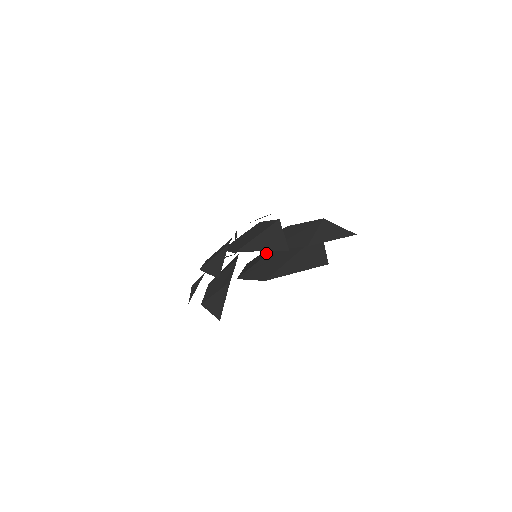
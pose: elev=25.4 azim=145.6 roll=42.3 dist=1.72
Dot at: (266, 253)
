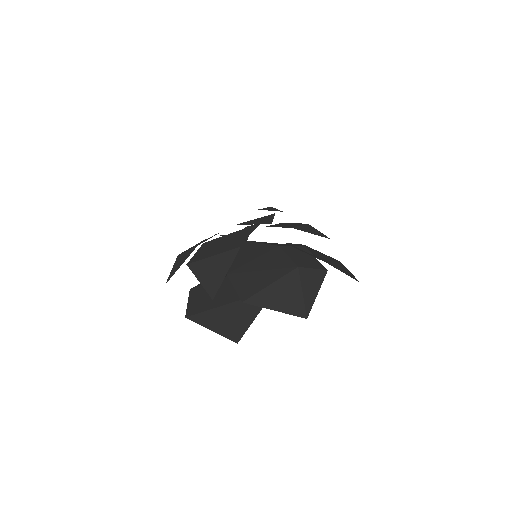
Dot at: occluded
